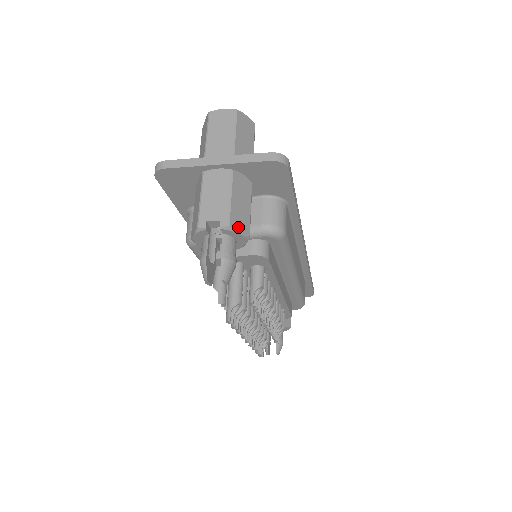
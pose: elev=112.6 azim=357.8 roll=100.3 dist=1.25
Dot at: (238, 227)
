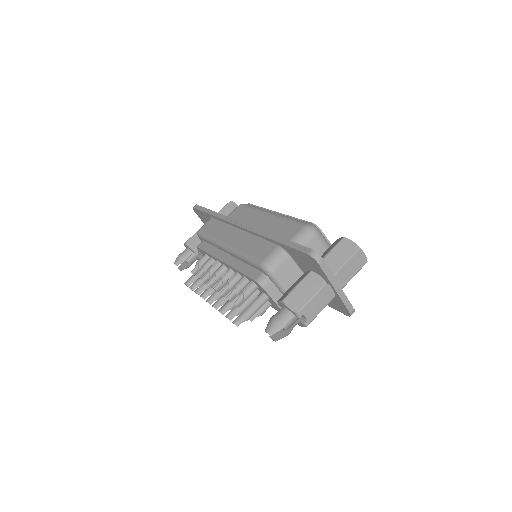
Dot at: occluded
